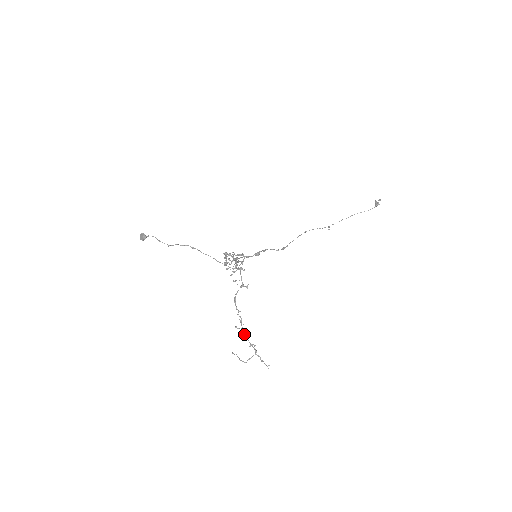
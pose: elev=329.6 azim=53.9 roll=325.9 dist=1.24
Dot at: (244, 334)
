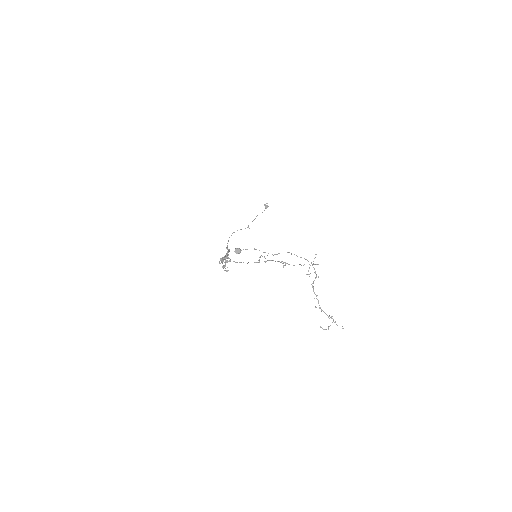
Dot at: occluded
